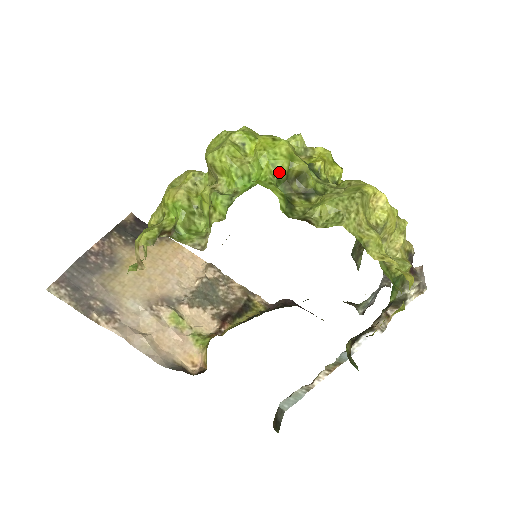
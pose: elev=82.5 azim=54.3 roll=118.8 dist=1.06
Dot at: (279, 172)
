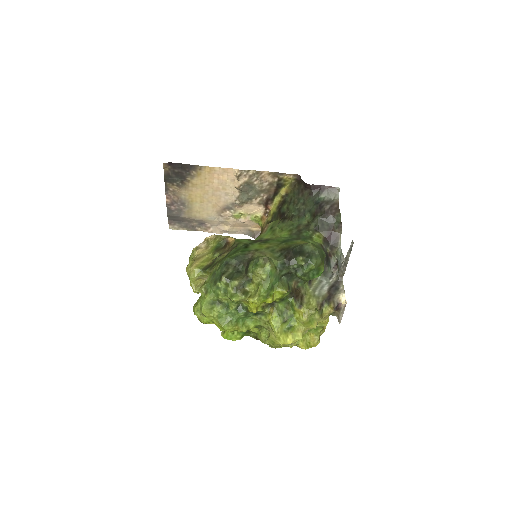
Dot at: occluded
